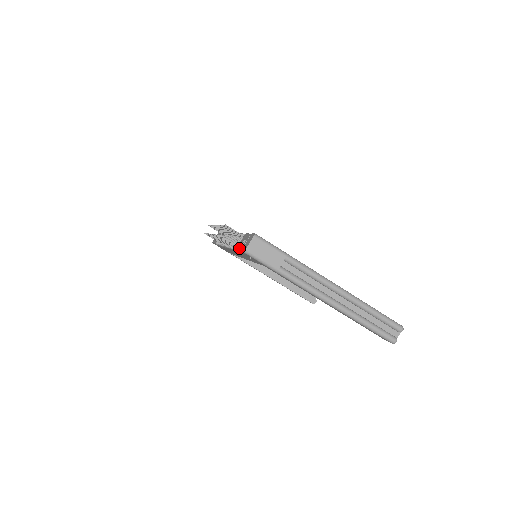
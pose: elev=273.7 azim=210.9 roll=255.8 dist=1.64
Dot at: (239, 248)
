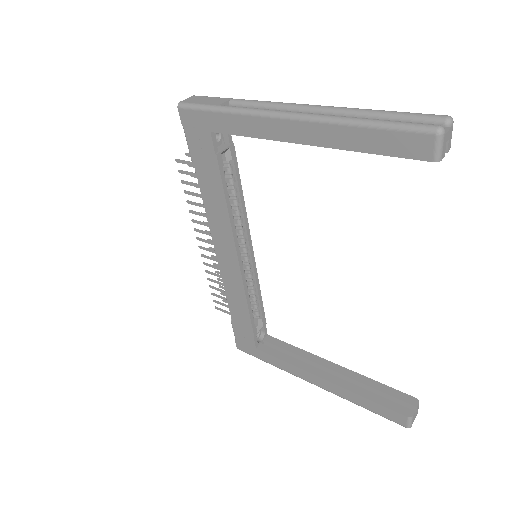
Dot at: (187, 141)
